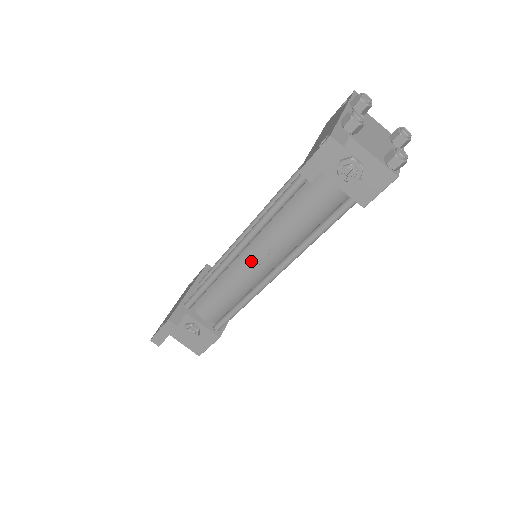
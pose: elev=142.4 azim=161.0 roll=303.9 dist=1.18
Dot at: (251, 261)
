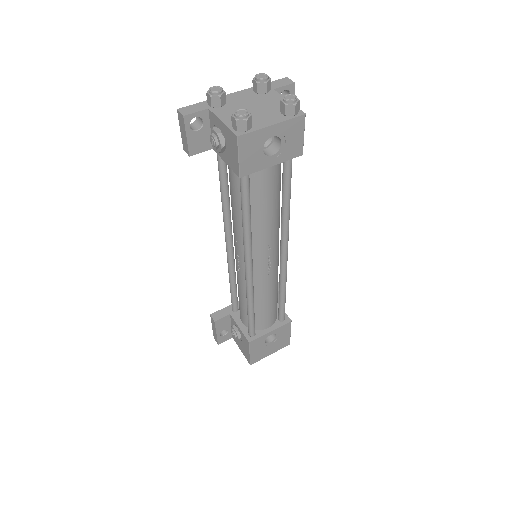
Dot at: (236, 255)
